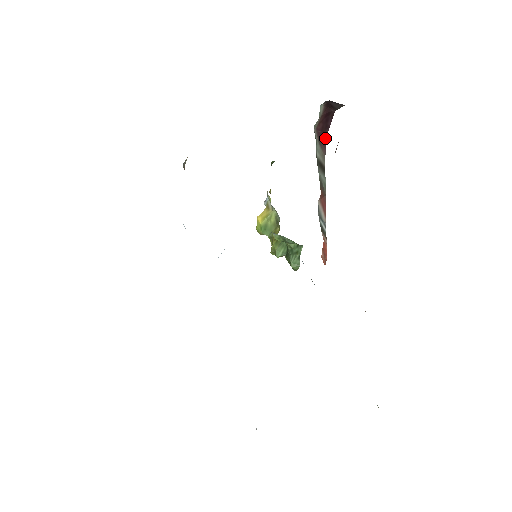
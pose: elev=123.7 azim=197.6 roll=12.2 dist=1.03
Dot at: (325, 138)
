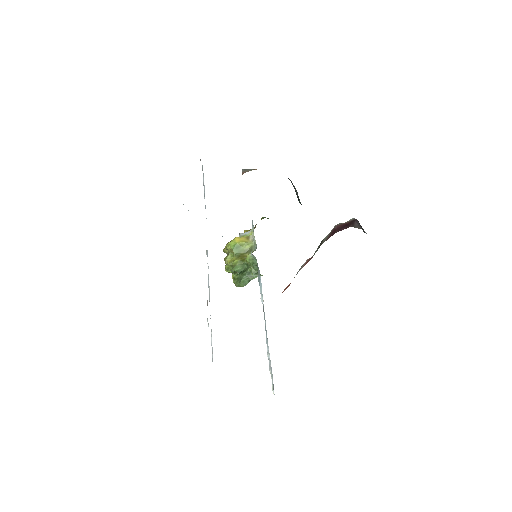
Dot at: (333, 234)
